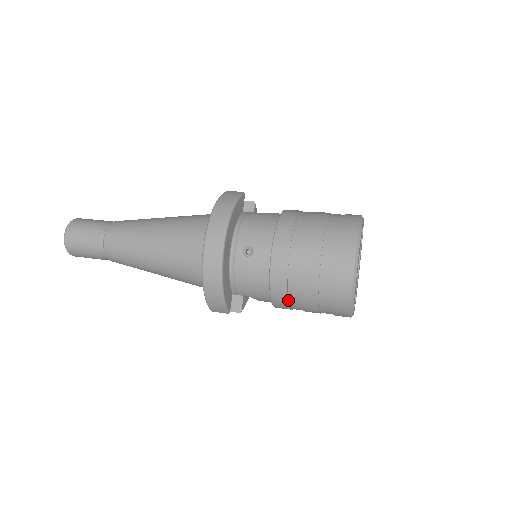
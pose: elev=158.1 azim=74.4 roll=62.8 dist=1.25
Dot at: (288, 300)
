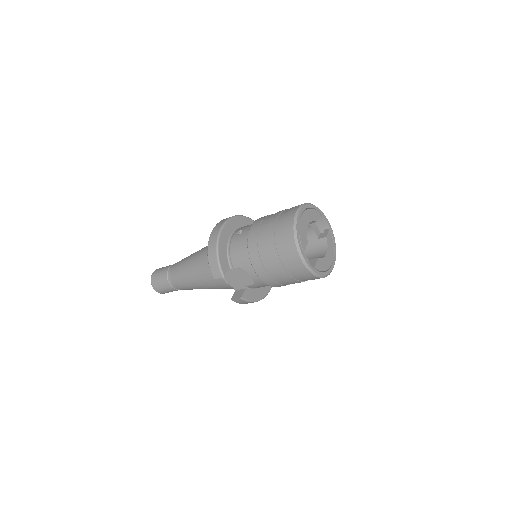
Dot at: (259, 255)
